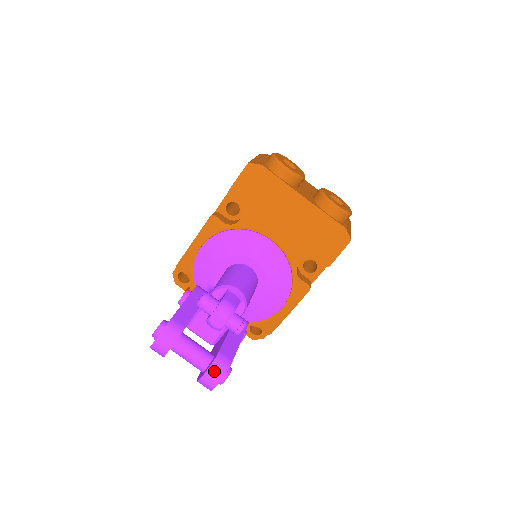
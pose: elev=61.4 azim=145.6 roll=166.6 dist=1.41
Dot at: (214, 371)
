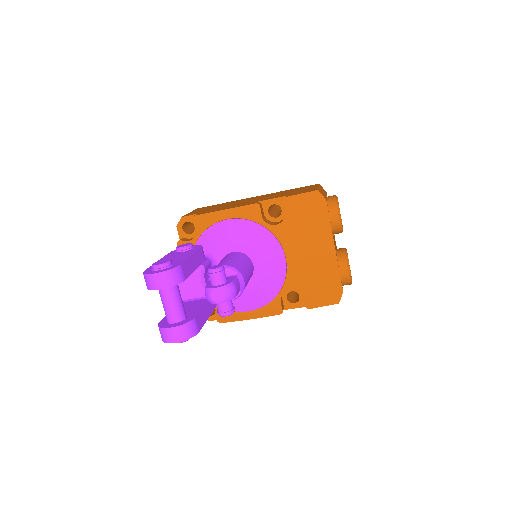
Dot at: (183, 331)
